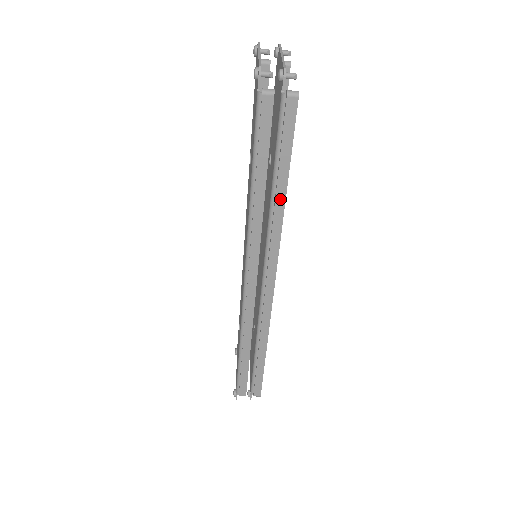
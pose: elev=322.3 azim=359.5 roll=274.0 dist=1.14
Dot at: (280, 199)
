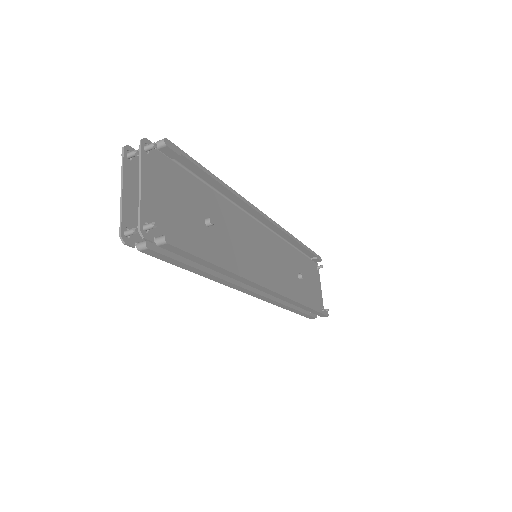
Dot at: (223, 272)
